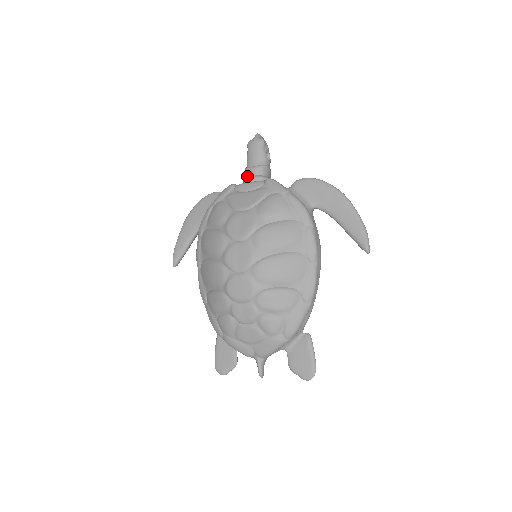
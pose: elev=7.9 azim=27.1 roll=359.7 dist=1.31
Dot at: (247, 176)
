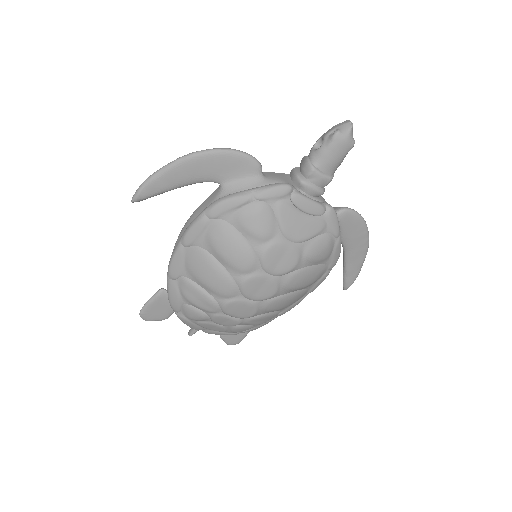
Dot at: (309, 179)
